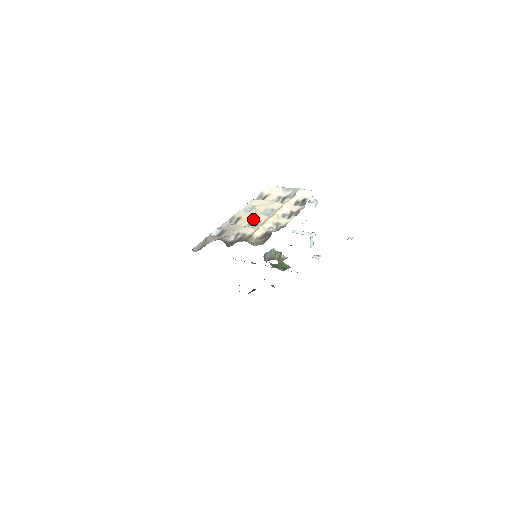
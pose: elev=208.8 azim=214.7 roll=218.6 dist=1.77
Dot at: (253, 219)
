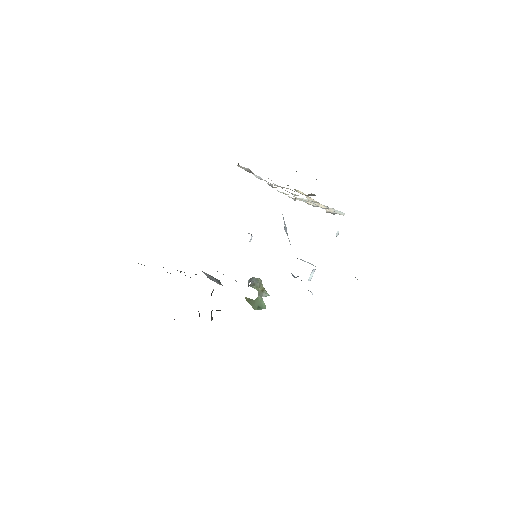
Dot at: (292, 193)
